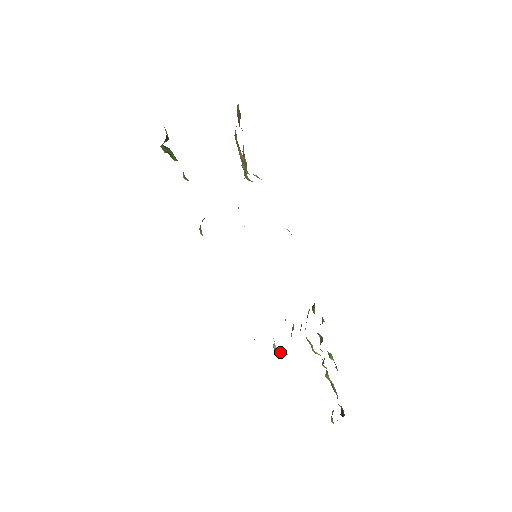
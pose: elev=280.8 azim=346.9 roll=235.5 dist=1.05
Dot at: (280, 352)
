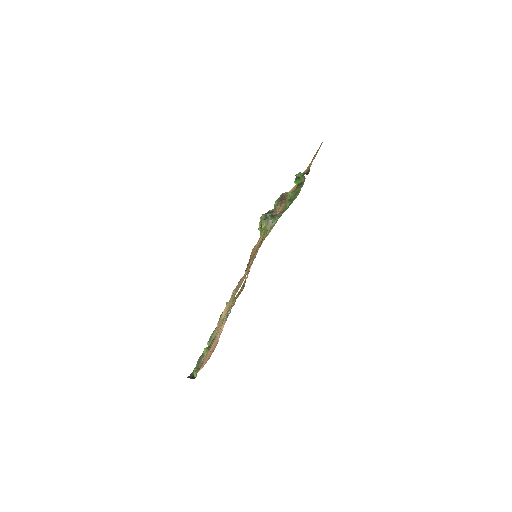
Dot at: occluded
